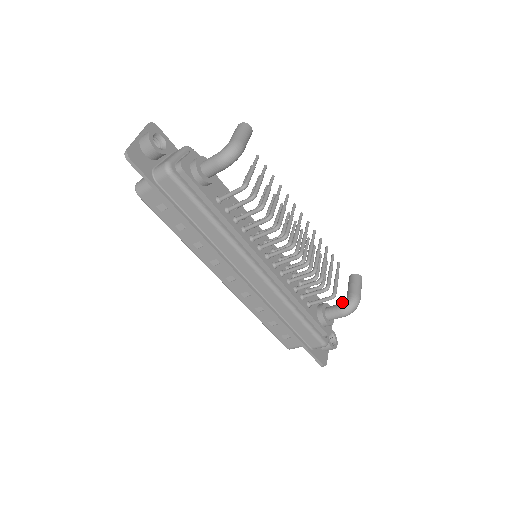
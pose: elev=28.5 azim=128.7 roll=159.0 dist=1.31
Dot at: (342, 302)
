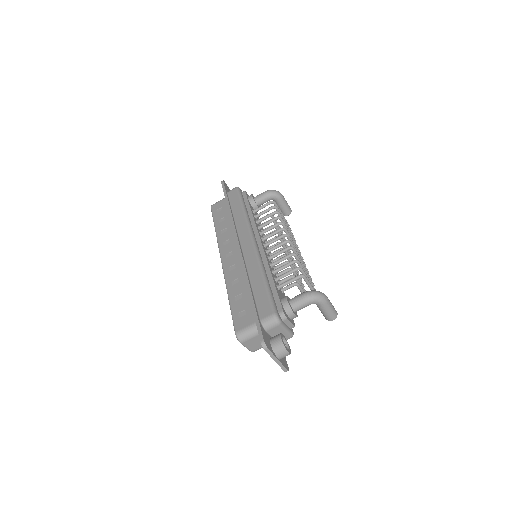
Dot at: occluded
